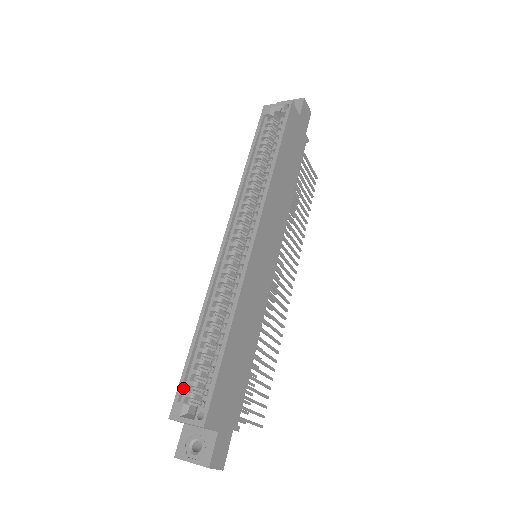
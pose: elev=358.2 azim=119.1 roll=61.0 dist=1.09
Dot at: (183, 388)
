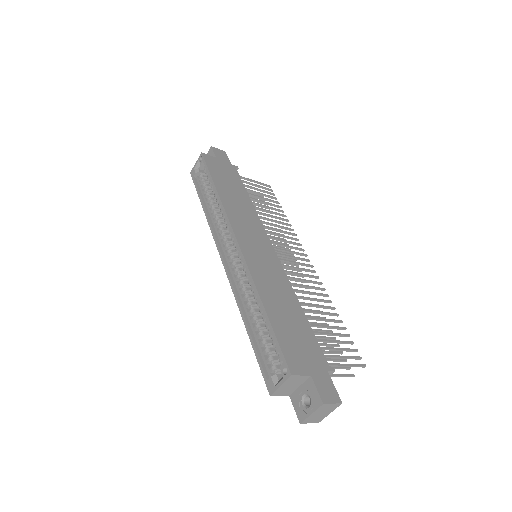
Dot at: (265, 369)
